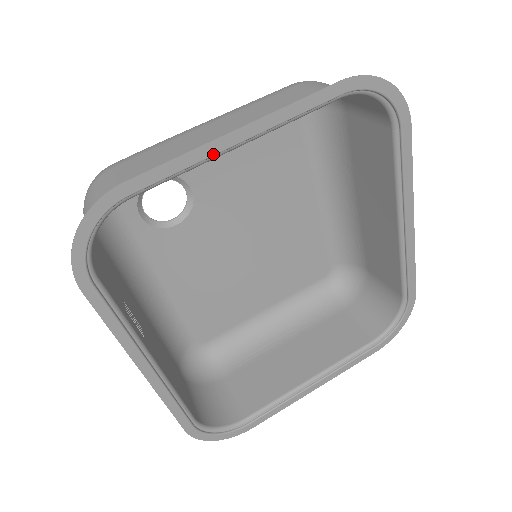
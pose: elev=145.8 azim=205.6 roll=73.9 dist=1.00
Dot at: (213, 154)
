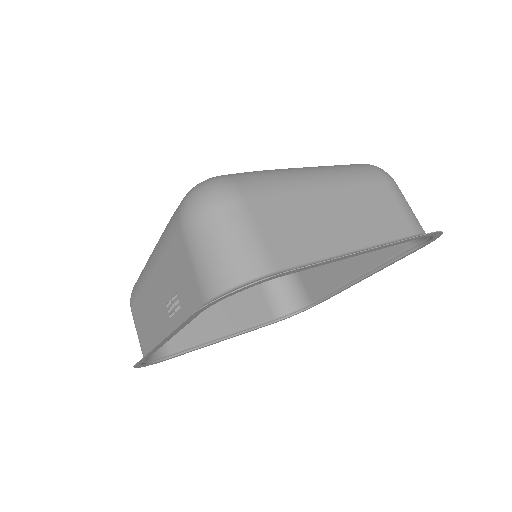
Dot at: occluded
